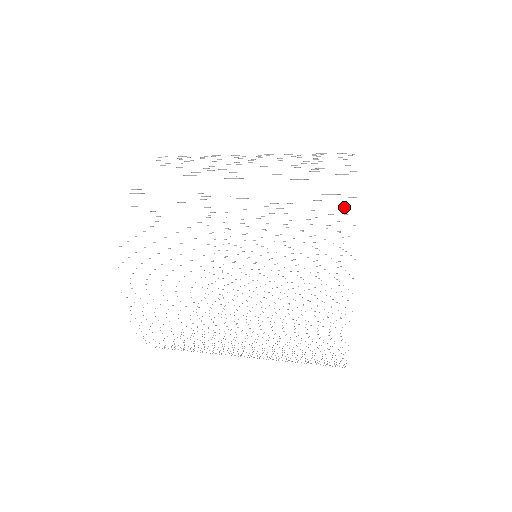
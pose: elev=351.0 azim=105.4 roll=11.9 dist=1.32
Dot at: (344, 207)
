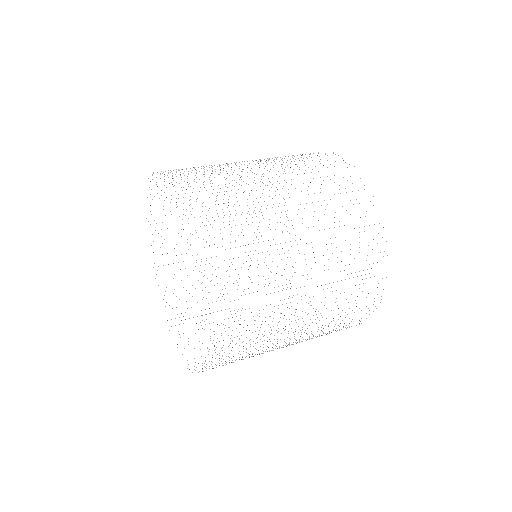
Dot at: occluded
